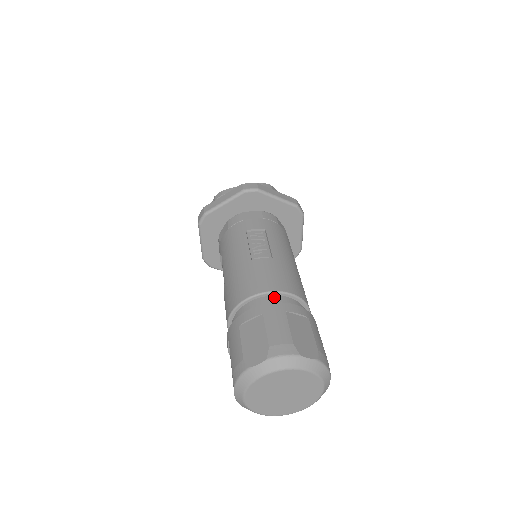
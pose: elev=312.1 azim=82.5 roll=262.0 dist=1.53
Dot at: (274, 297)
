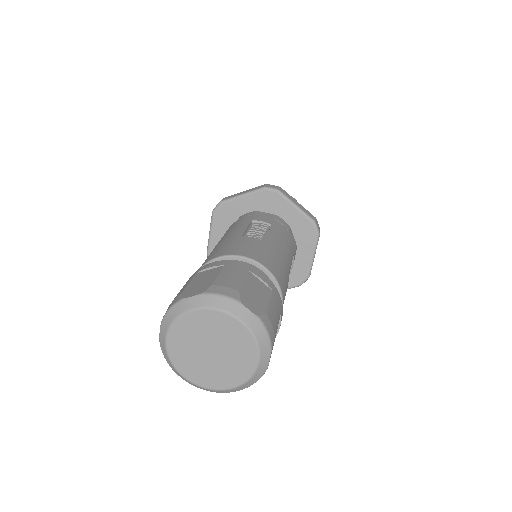
Dot at: (246, 263)
